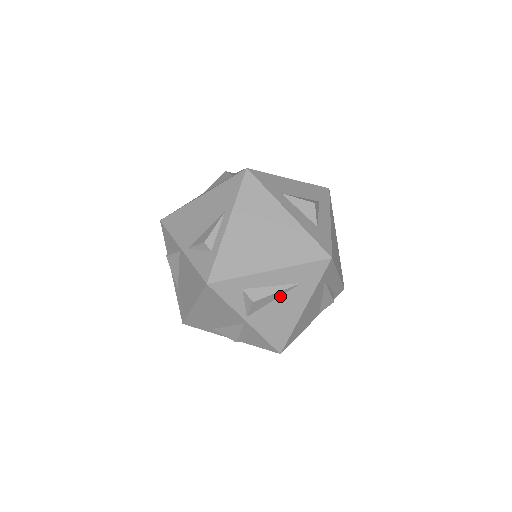
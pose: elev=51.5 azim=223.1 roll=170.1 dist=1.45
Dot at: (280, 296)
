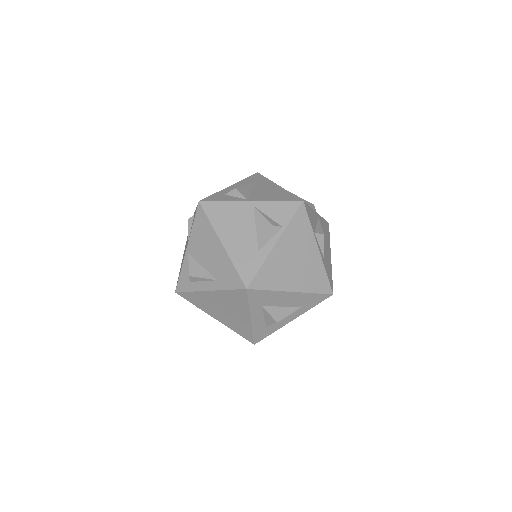
Dot at: (254, 188)
